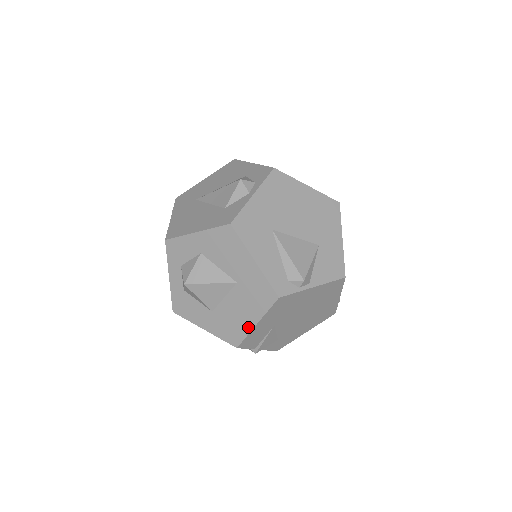
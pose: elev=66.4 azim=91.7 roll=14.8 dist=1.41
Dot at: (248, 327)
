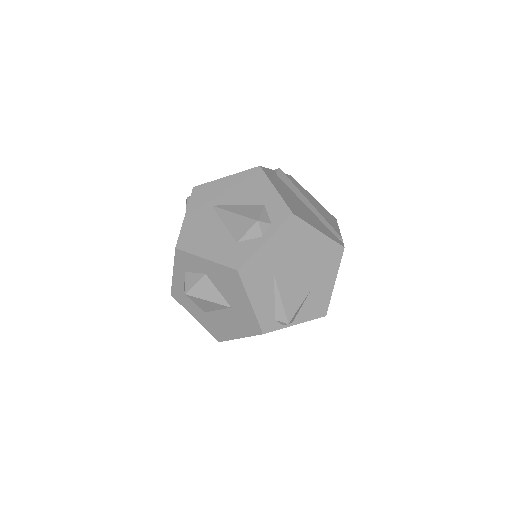
Dot at: (232, 336)
